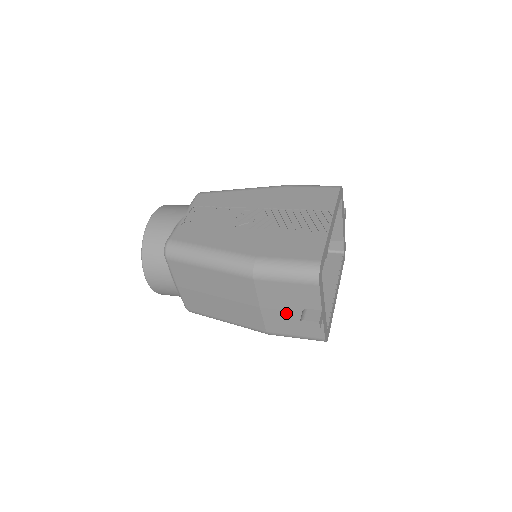
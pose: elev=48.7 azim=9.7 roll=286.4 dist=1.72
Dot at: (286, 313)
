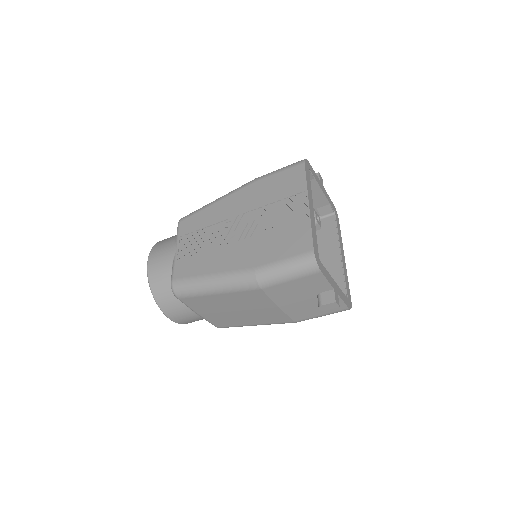
Dot at: (304, 303)
